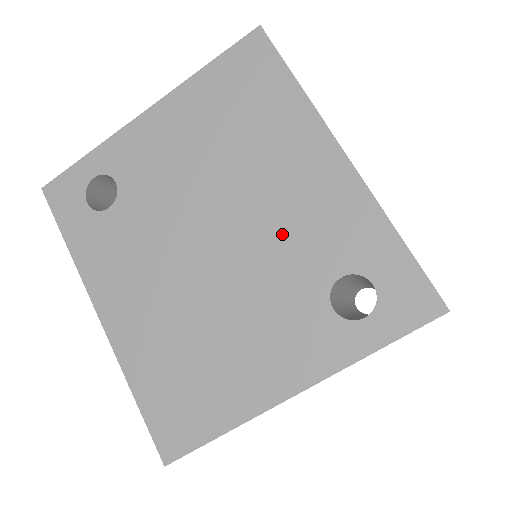
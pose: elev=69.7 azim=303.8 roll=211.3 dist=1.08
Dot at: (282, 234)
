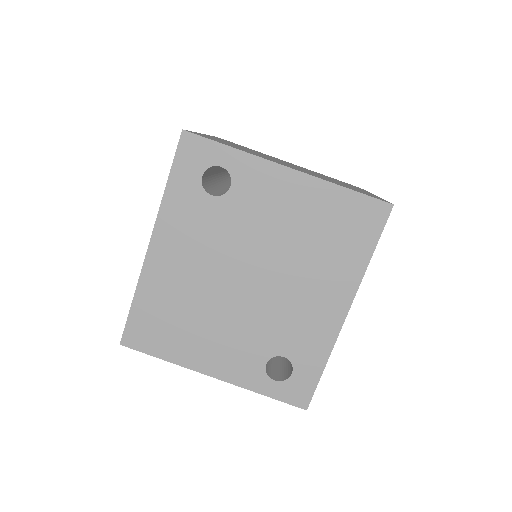
Dot at: (282, 313)
